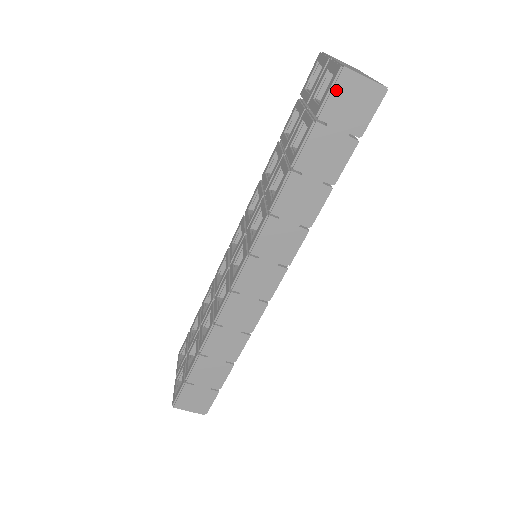
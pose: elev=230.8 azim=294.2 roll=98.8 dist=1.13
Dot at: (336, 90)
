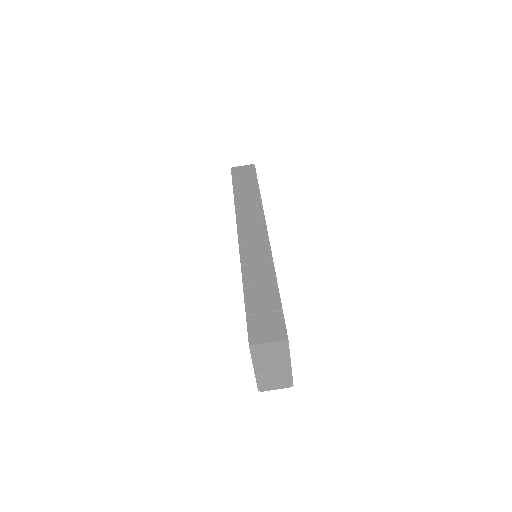
Dot at: (234, 172)
